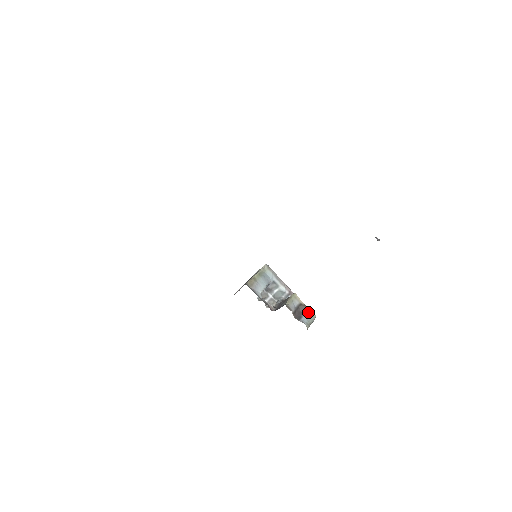
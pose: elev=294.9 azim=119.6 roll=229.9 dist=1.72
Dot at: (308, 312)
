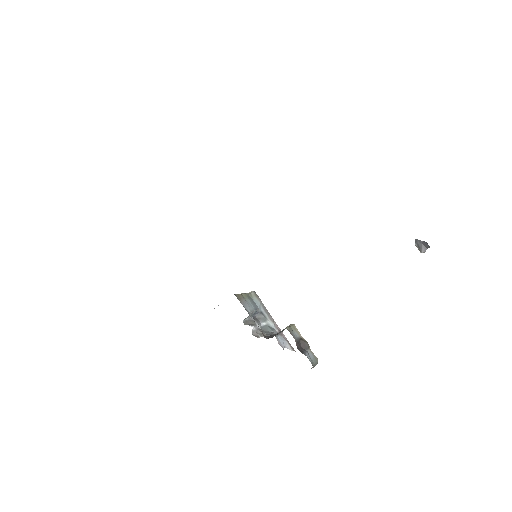
Dot at: (310, 351)
